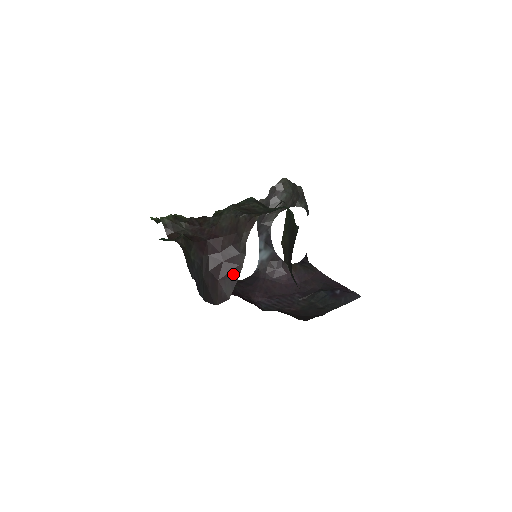
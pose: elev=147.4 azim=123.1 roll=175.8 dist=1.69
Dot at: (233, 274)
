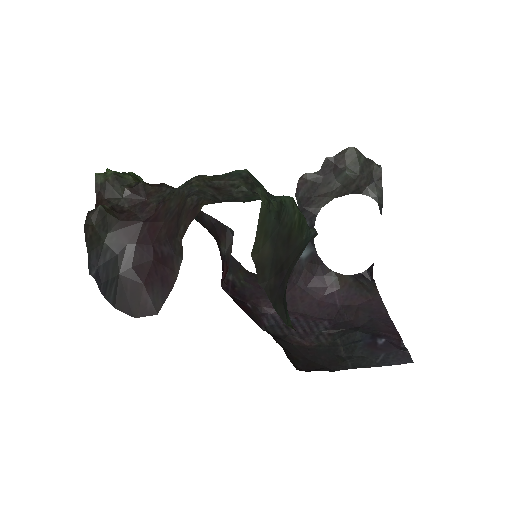
Dot at: (164, 282)
